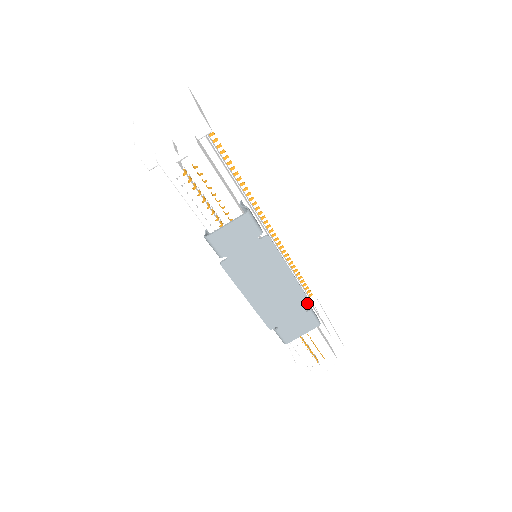
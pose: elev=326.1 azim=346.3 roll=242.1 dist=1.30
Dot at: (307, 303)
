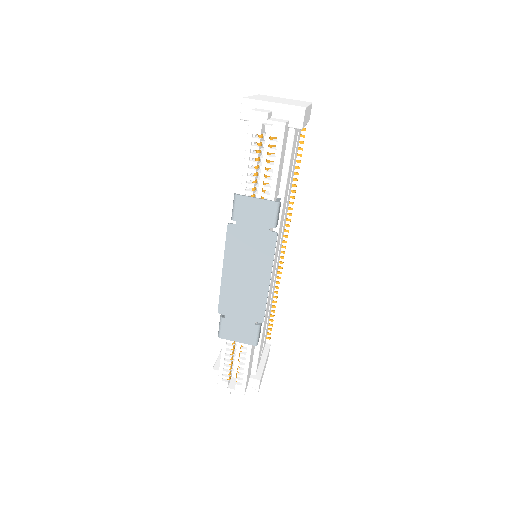
Dot at: (261, 317)
